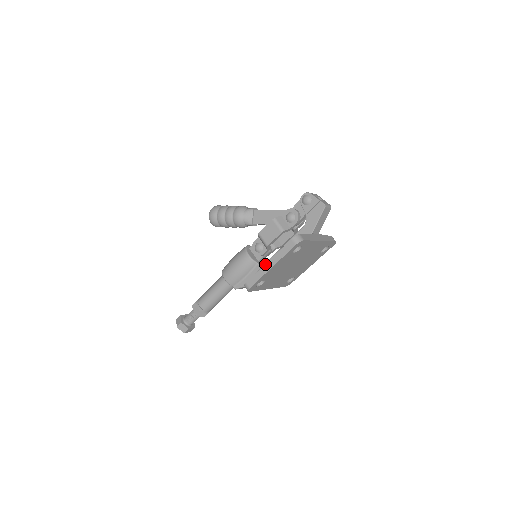
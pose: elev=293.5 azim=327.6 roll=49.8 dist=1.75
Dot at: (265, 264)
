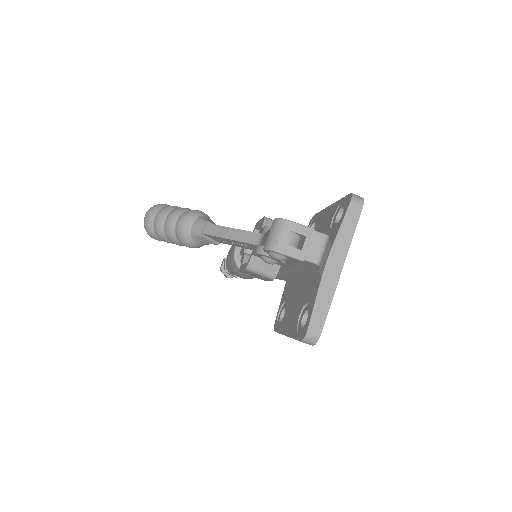
Dot at: occluded
